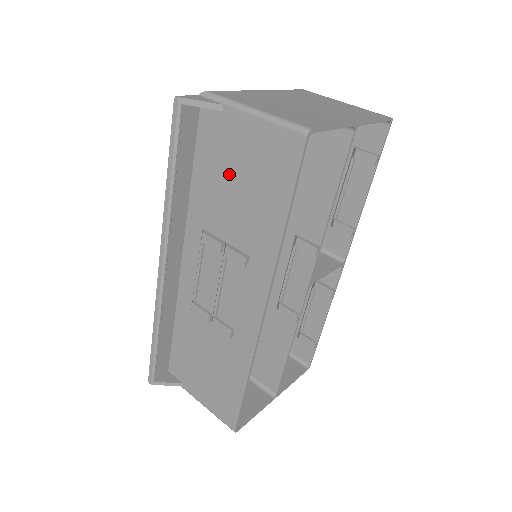
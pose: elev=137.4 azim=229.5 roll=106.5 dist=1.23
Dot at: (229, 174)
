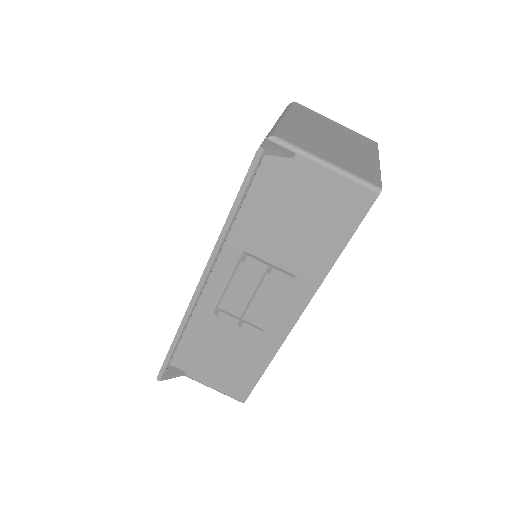
Dot at: (288, 210)
